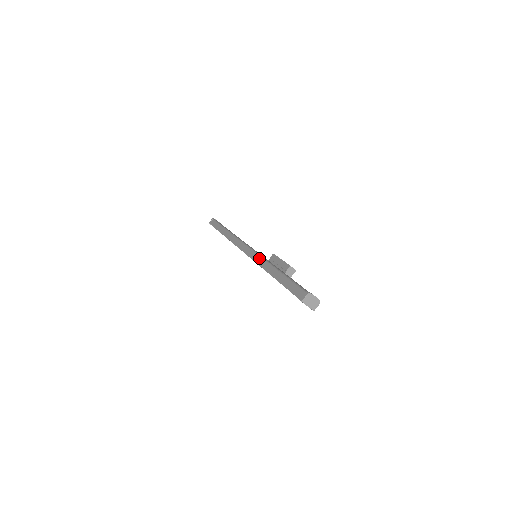
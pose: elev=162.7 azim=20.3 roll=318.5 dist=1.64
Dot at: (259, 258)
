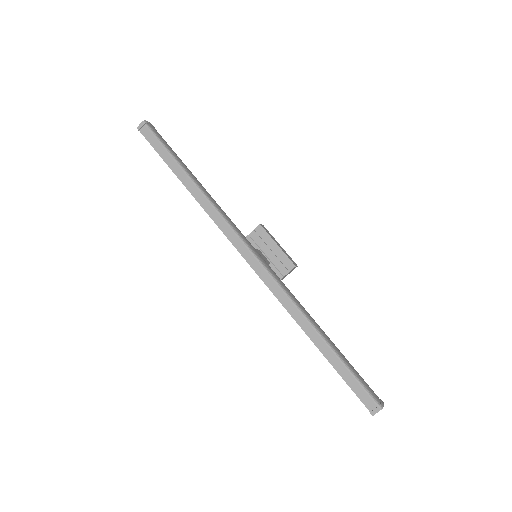
Dot at: (285, 297)
